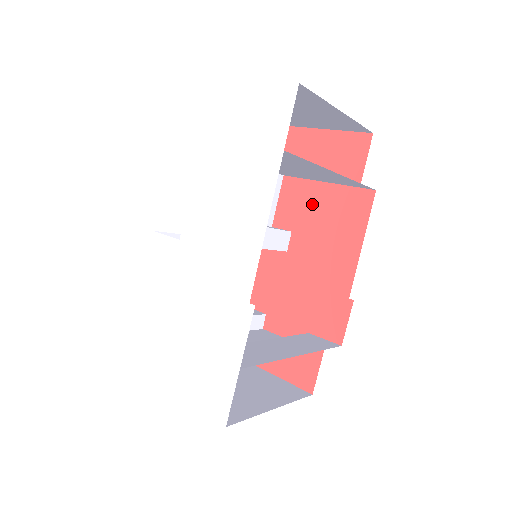
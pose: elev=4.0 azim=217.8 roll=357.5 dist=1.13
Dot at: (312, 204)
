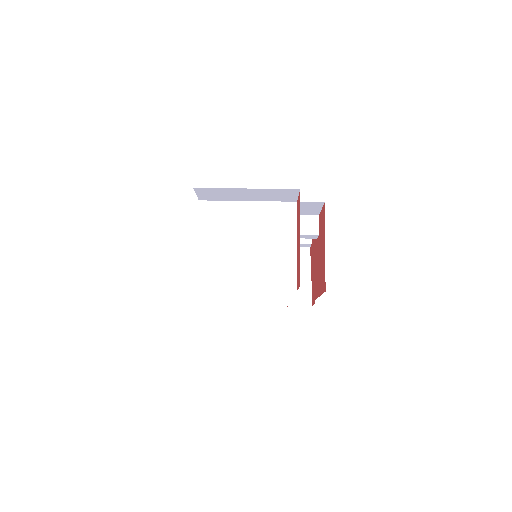
Dot at: (322, 242)
